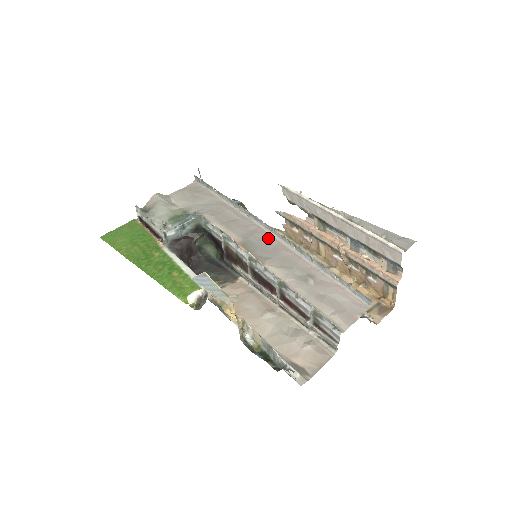
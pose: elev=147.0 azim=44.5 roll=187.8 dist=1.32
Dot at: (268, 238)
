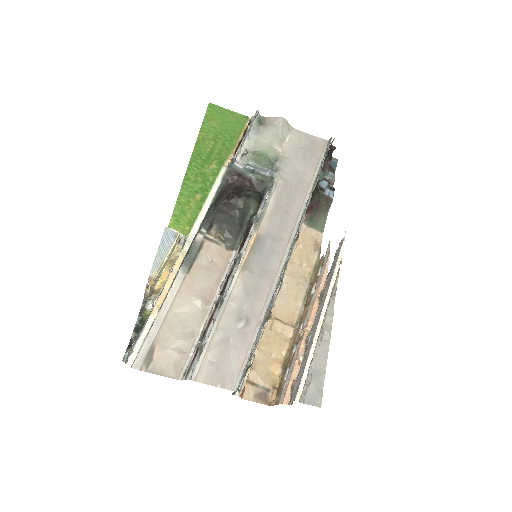
Dot at: (277, 257)
